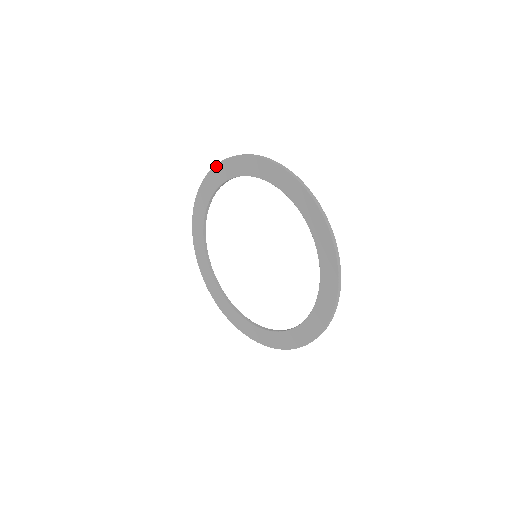
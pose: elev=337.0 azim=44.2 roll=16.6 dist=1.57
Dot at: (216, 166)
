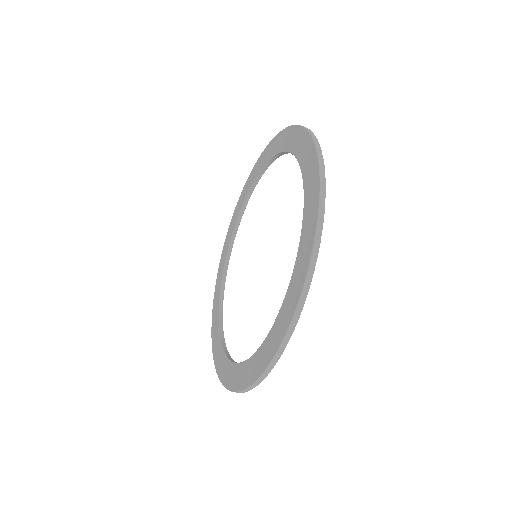
Dot at: (256, 163)
